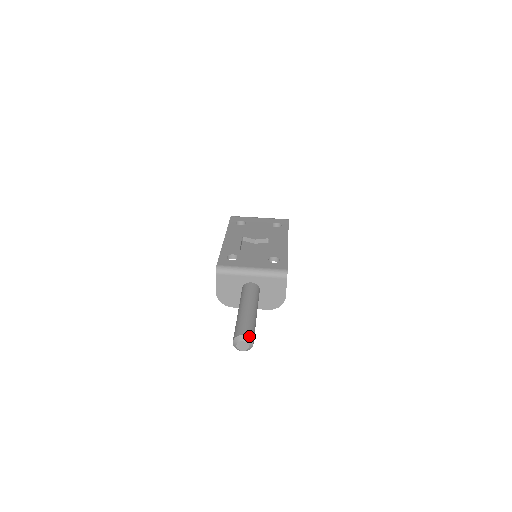
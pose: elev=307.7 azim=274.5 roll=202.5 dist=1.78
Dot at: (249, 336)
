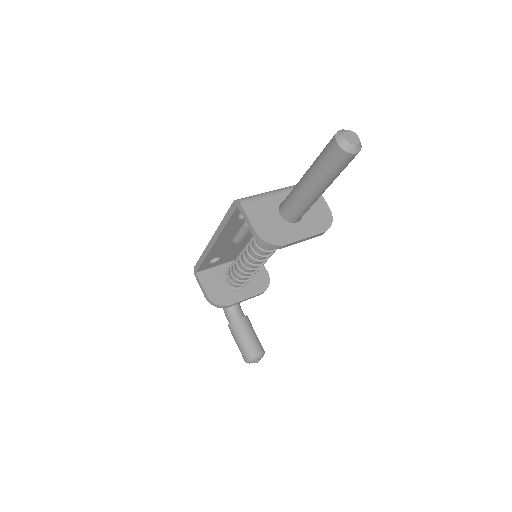
Dot at: occluded
